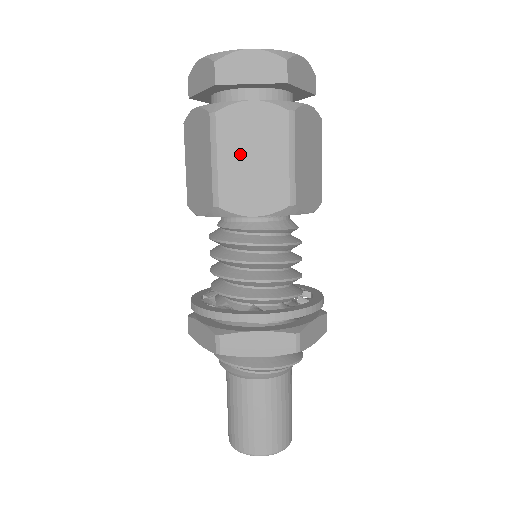
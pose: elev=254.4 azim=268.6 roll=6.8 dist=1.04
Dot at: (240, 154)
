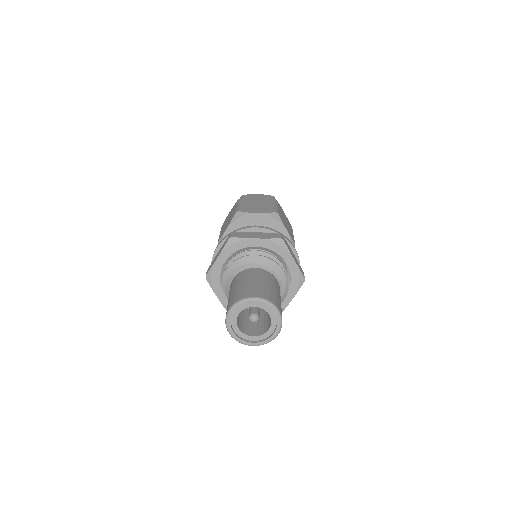
Dot at: (251, 204)
